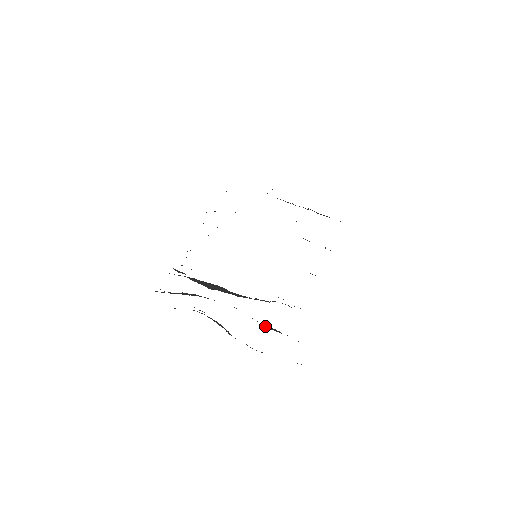
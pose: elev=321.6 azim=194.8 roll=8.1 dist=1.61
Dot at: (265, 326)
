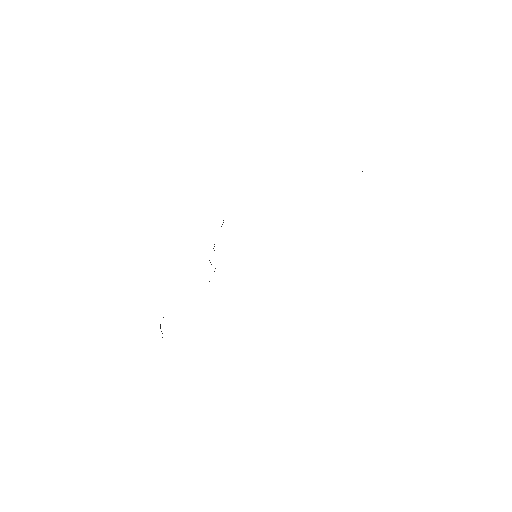
Dot at: occluded
